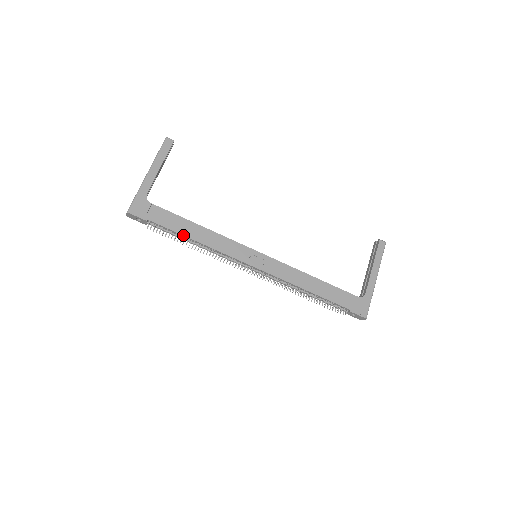
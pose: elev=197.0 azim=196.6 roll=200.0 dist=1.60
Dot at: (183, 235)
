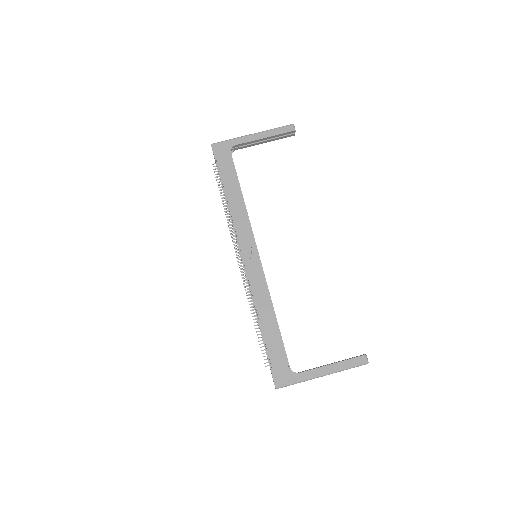
Dot at: (225, 191)
